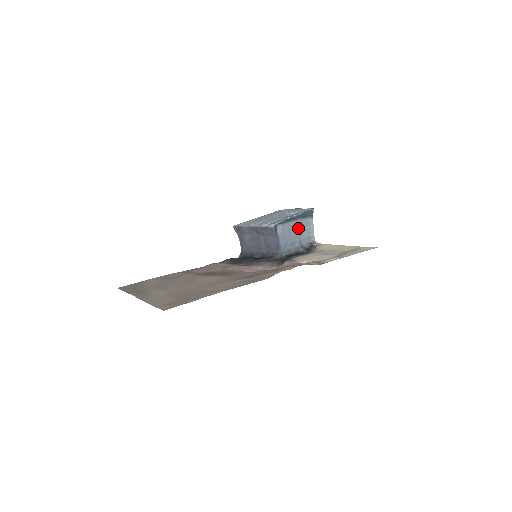
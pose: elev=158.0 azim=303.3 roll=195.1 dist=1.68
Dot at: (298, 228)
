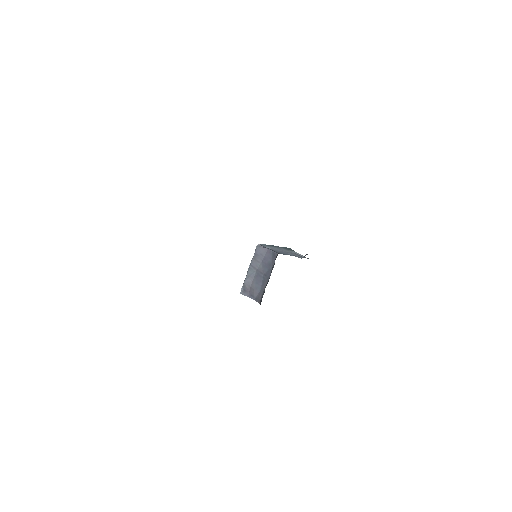
Dot at: (285, 251)
